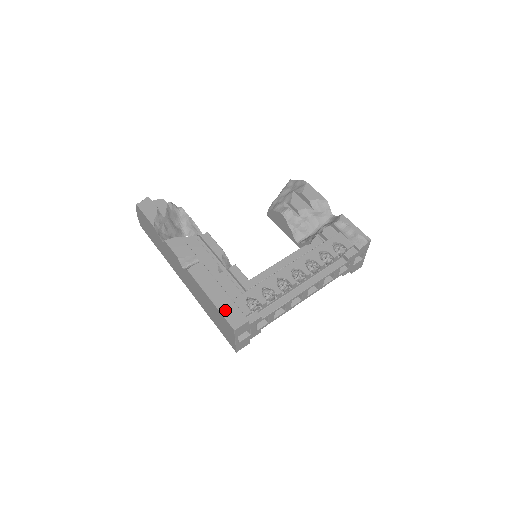
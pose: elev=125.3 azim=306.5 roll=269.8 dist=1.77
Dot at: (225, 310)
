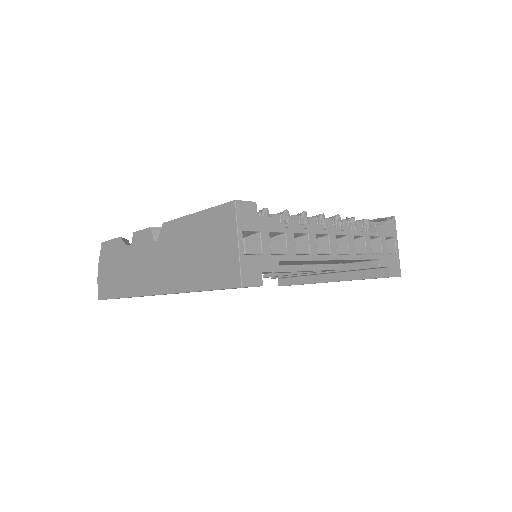
Dot at: occluded
